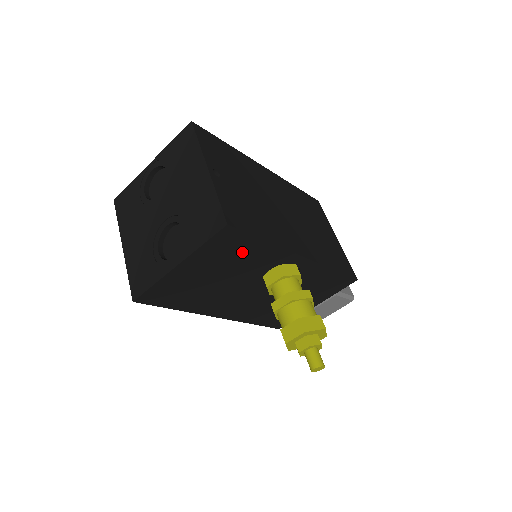
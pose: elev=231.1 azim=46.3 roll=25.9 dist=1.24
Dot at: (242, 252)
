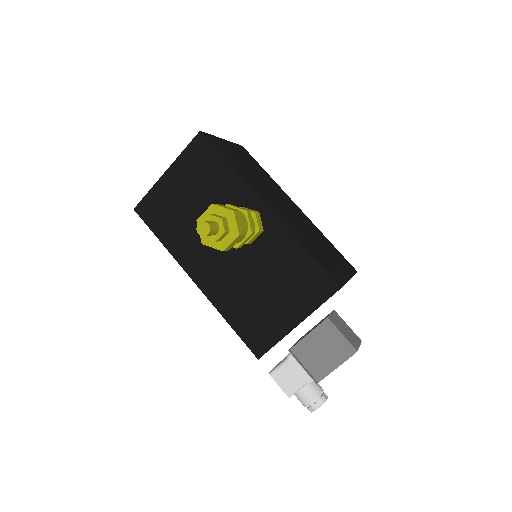
Dot at: (212, 173)
